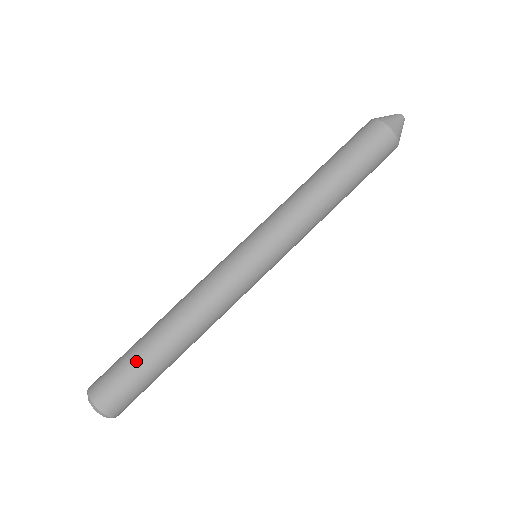
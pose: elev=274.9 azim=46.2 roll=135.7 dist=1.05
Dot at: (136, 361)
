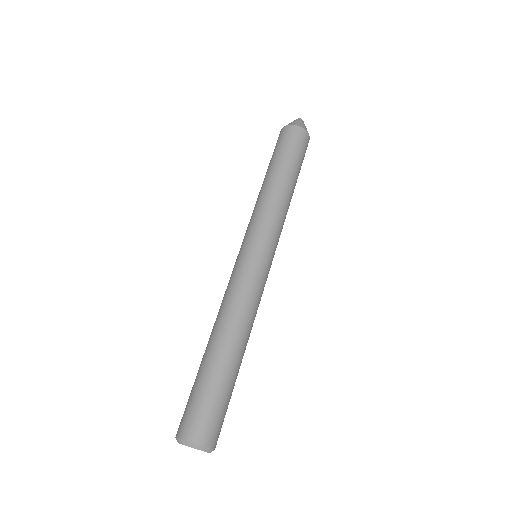
Dot at: (197, 380)
